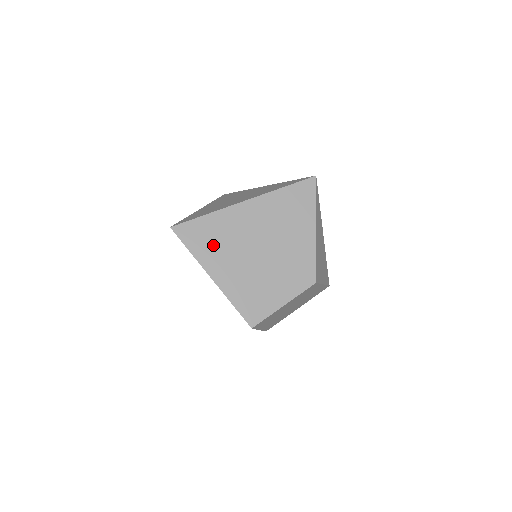
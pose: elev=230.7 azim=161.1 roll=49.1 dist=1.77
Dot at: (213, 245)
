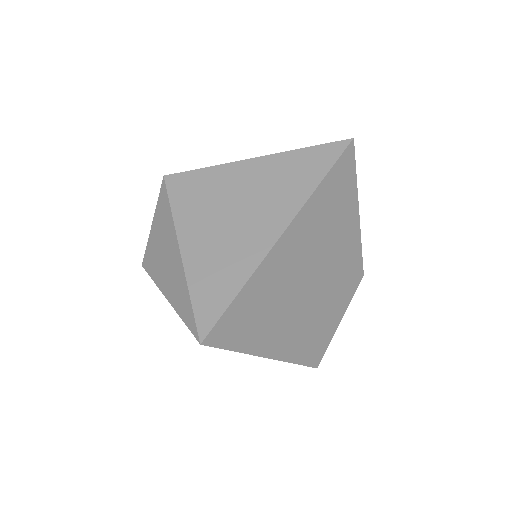
Dot at: (260, 321)
